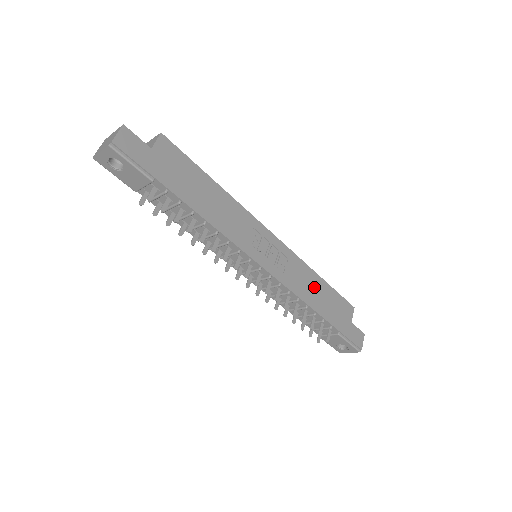
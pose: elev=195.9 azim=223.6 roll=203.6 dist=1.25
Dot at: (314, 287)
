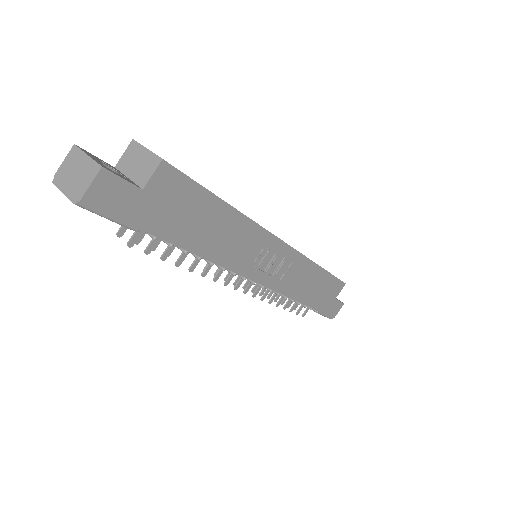
Dot at: (310, 281)
